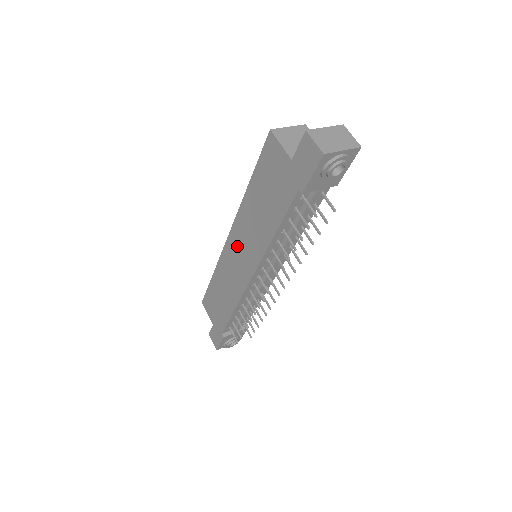
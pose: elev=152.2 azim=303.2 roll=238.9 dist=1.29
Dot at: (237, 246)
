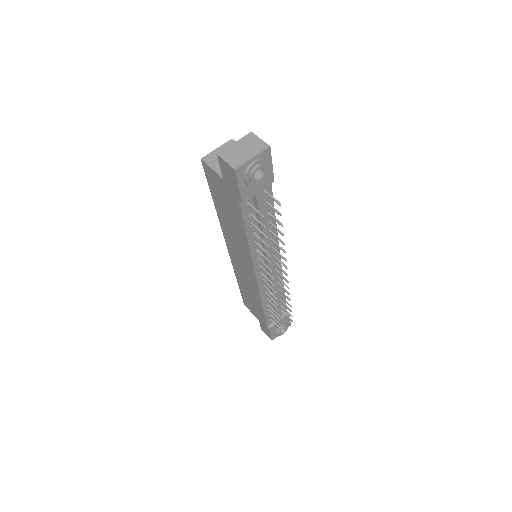
Dot at: (235, 254)
